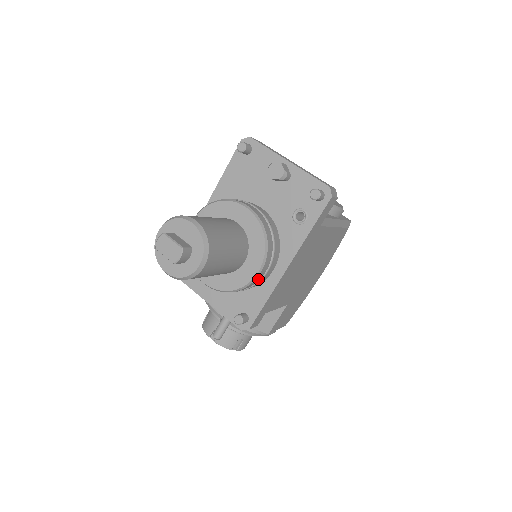
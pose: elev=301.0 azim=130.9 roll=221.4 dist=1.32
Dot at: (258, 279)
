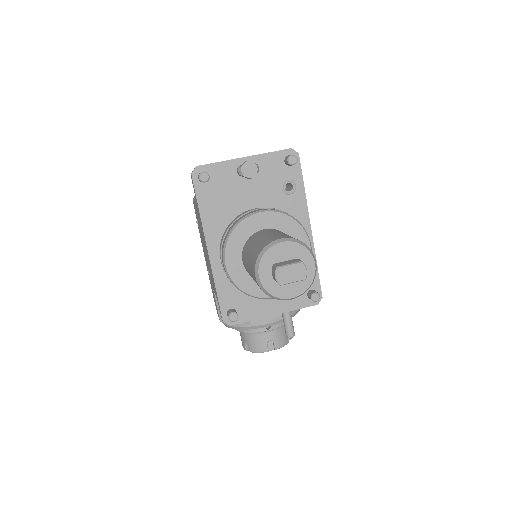
Dot at: occluded
